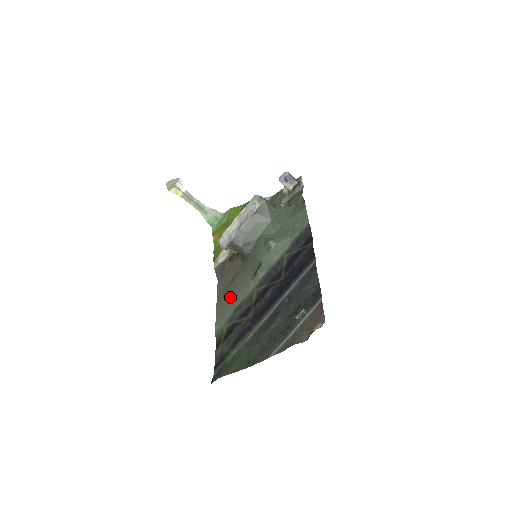
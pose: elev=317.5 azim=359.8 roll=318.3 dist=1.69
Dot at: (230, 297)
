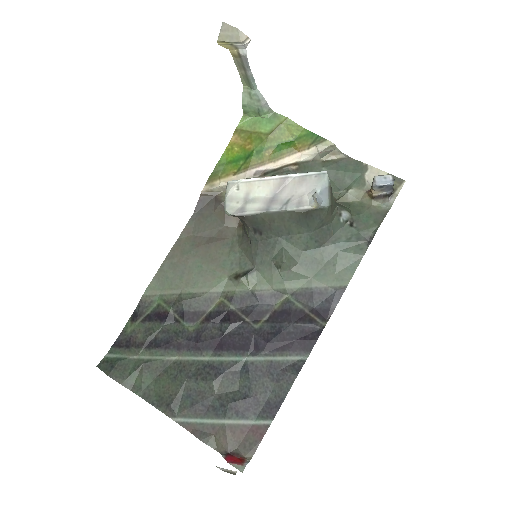
Dot at: (189, 267)
